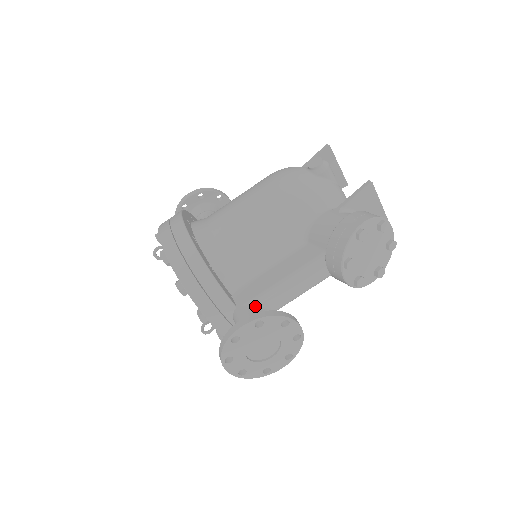
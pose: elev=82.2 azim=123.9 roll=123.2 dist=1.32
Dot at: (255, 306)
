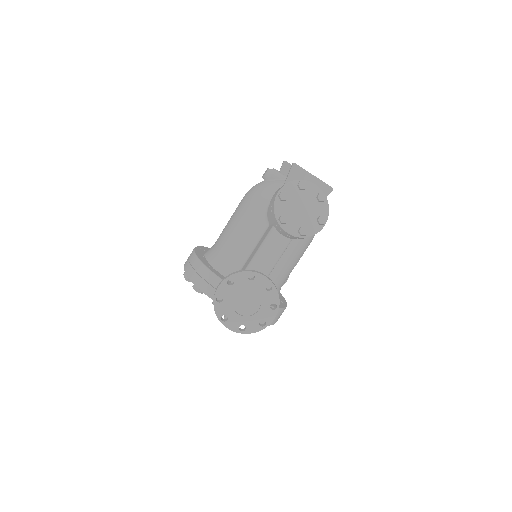
Dot at: occluded
